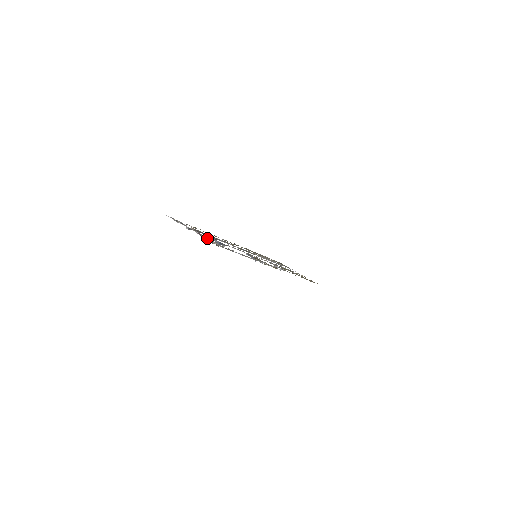
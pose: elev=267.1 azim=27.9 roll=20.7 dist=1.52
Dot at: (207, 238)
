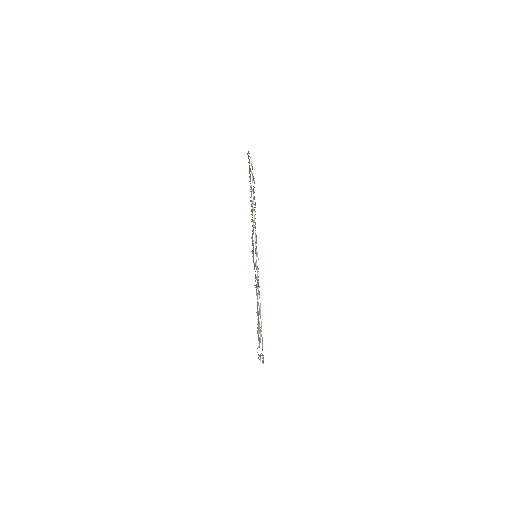
Dot at: occluded
